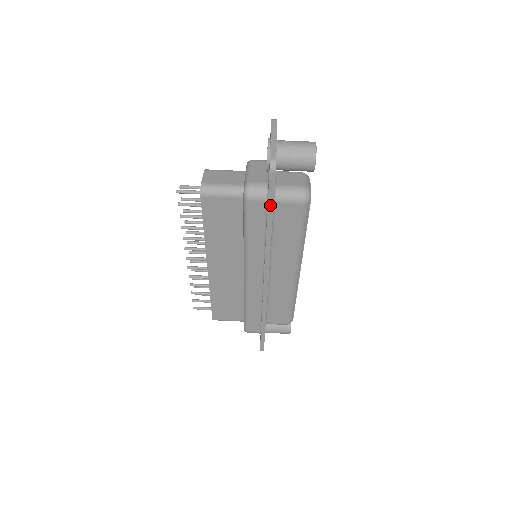
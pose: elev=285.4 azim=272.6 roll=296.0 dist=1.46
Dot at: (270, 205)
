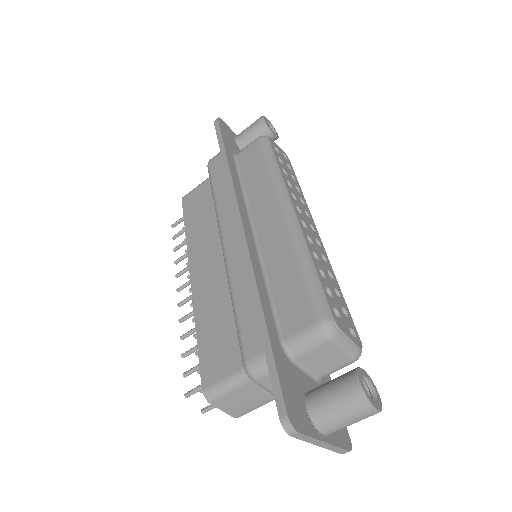
Dot at: occluded
